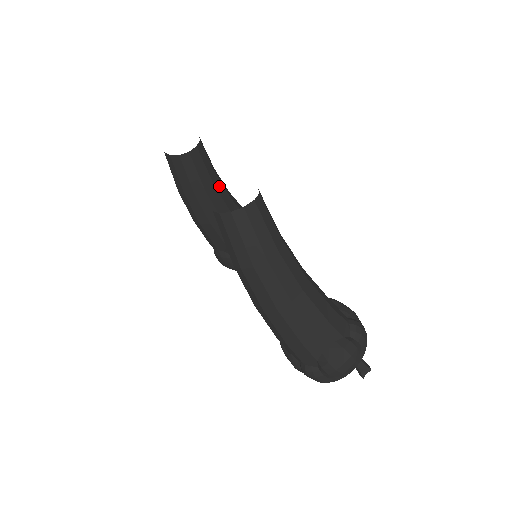
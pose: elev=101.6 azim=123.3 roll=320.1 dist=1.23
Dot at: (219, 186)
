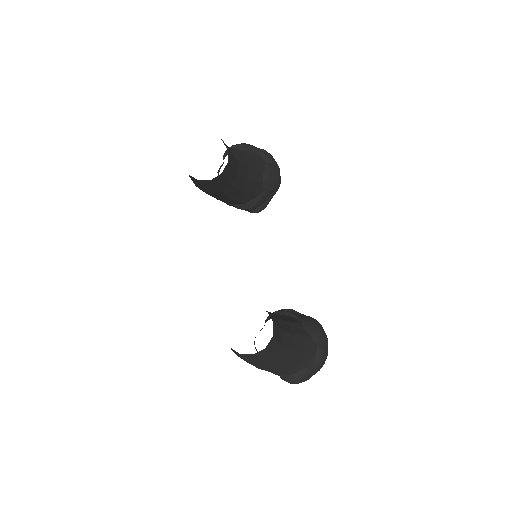
Dot at: (237, 180)
